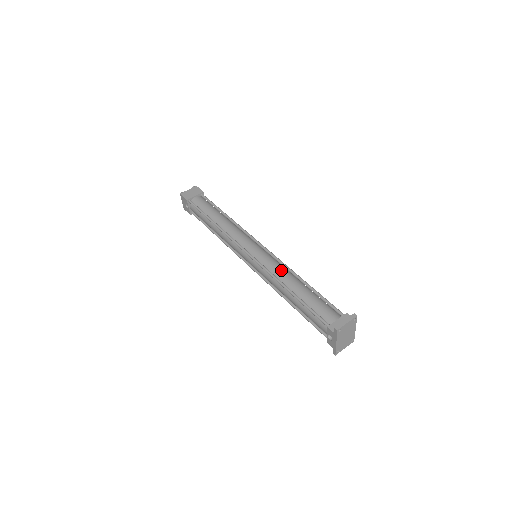
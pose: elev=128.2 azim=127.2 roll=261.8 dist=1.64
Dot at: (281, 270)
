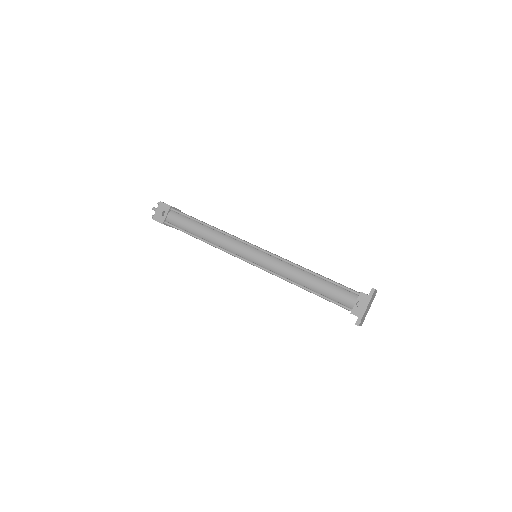
Dot at: occluded
